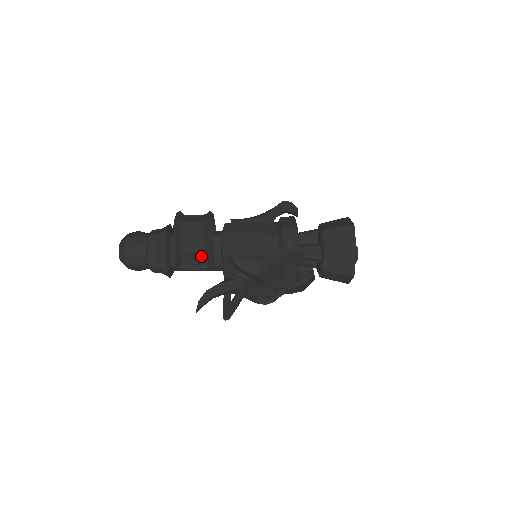
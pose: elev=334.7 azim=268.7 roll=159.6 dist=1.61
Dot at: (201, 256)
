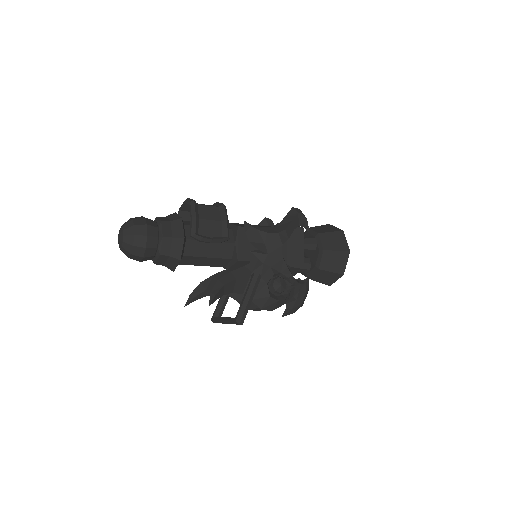
Dot at: (217, 226)
